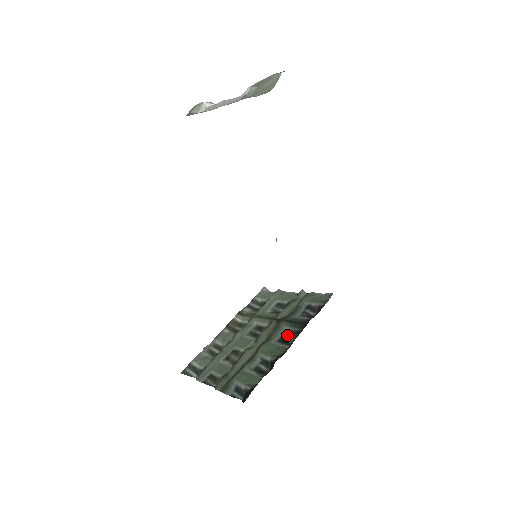
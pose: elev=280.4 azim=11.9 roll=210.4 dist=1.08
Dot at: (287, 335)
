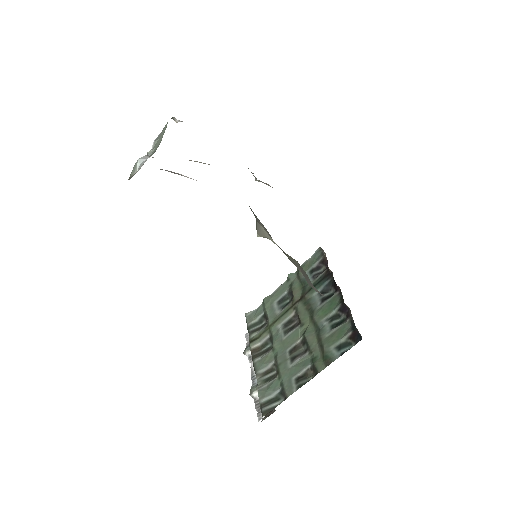
Dot at: (323, 294)
